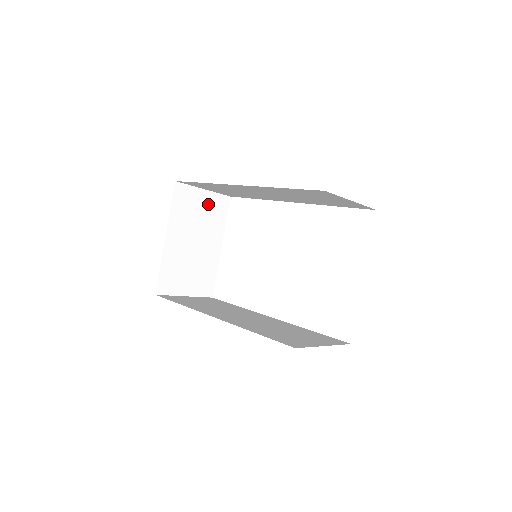
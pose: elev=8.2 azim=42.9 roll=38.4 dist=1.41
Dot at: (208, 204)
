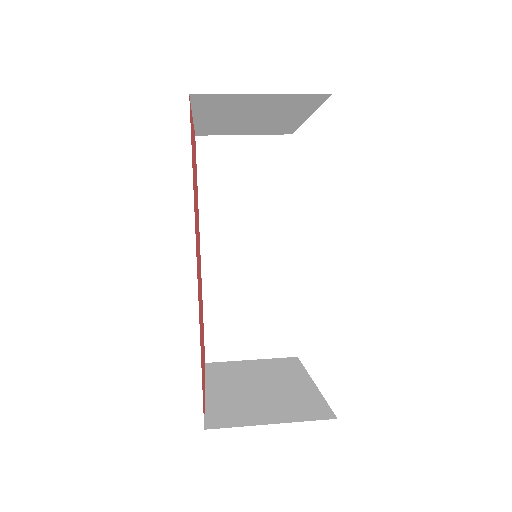
Dot at: (274, 100)
